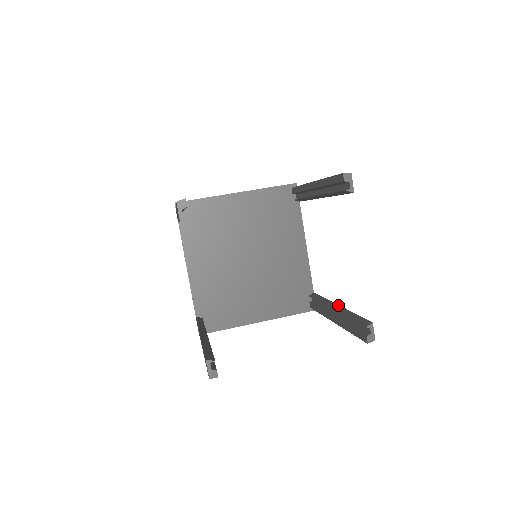
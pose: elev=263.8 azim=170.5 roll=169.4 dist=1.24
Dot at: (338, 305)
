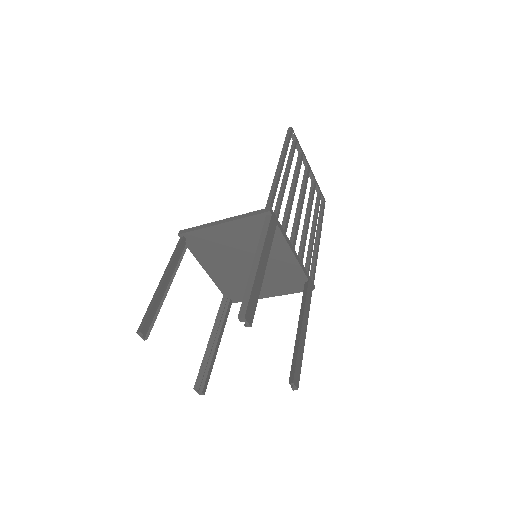
Dot at: (301, 328)
